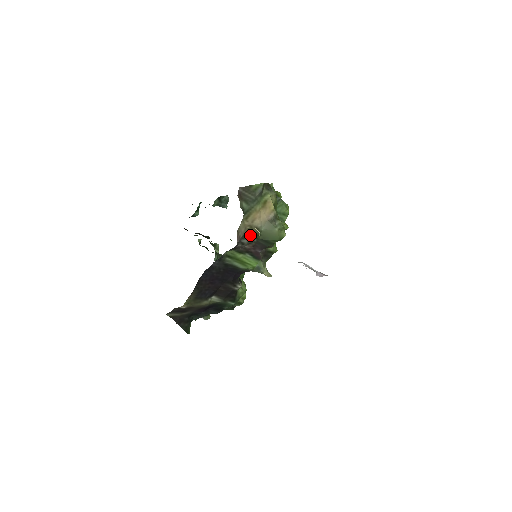
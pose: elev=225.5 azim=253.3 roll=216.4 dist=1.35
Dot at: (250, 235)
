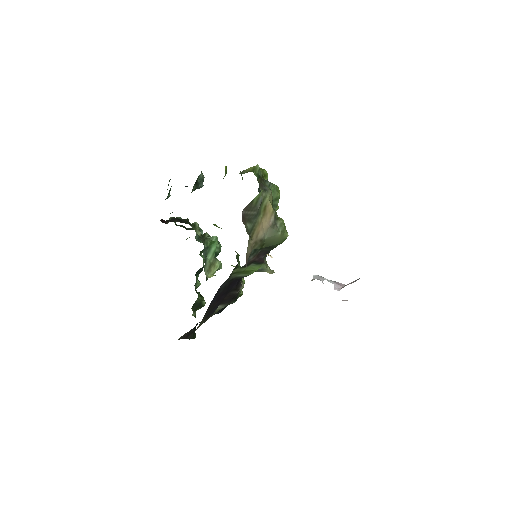
Dot at: (255, 250)
